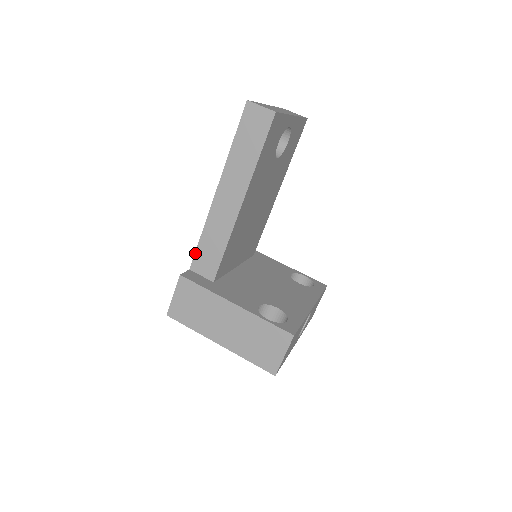
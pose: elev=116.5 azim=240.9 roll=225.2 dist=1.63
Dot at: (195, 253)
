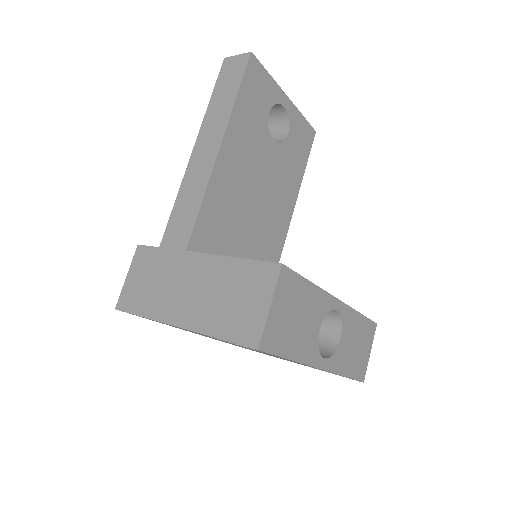
Dot at: (165, 230)
